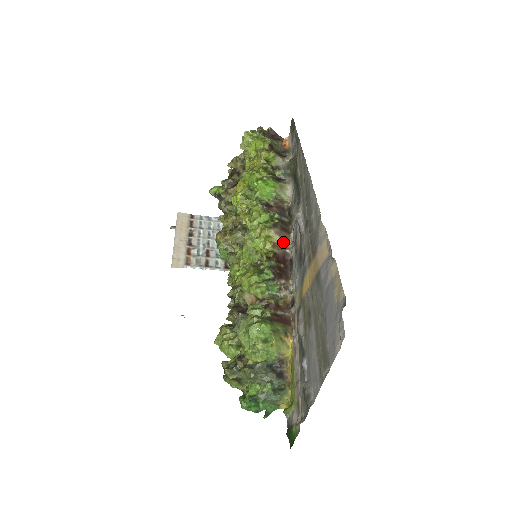
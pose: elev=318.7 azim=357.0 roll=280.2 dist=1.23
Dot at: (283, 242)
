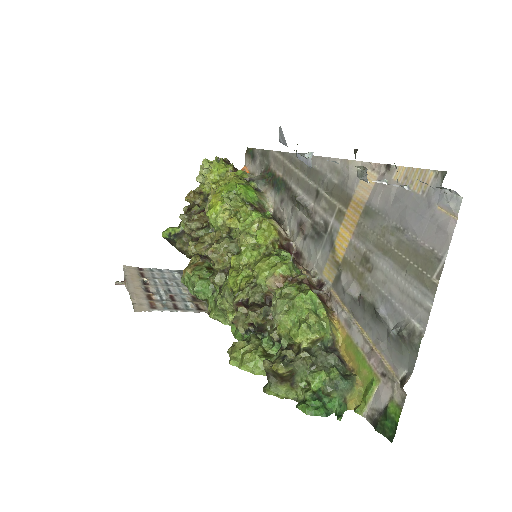
Dot at: (285, 234)
